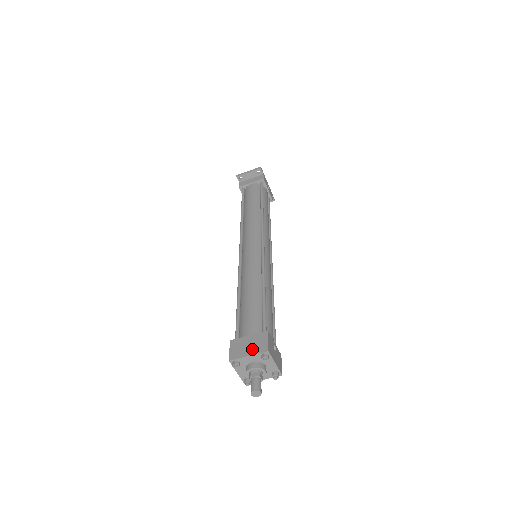
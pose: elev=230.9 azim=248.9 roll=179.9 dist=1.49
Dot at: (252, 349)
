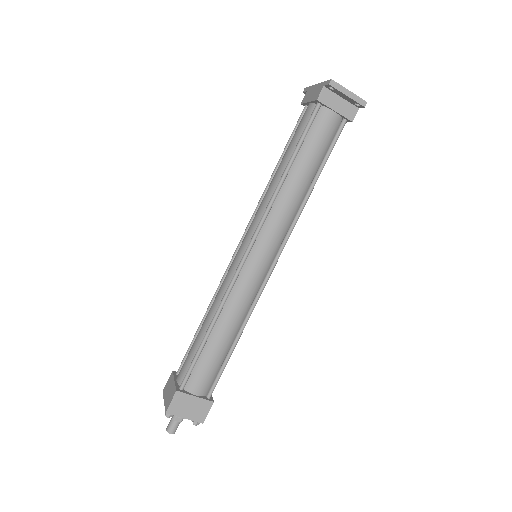
Dot at: (191, 414)
